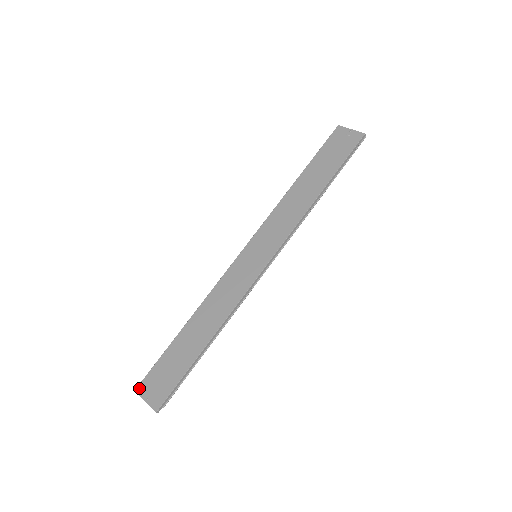
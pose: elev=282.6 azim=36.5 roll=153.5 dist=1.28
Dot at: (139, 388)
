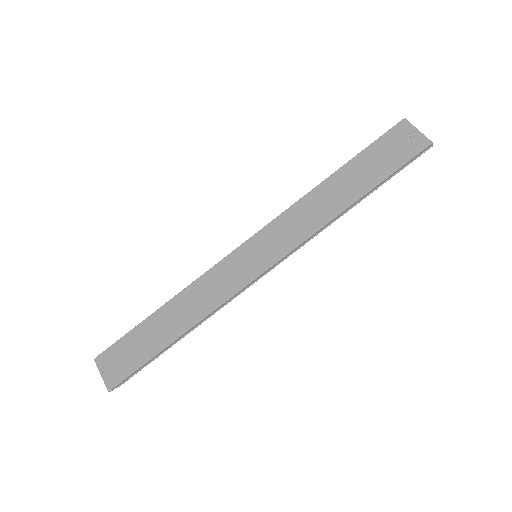
Dot at: (98, 358)
